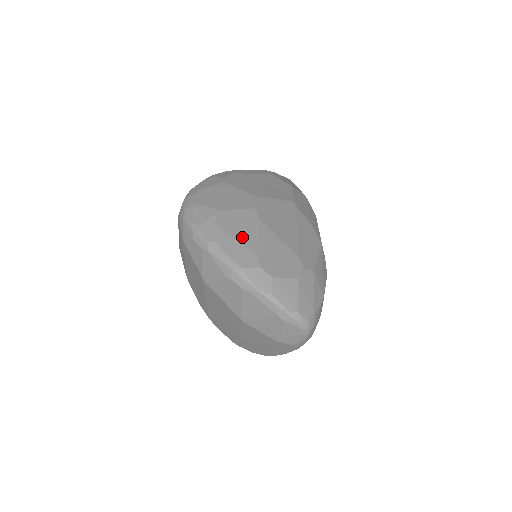
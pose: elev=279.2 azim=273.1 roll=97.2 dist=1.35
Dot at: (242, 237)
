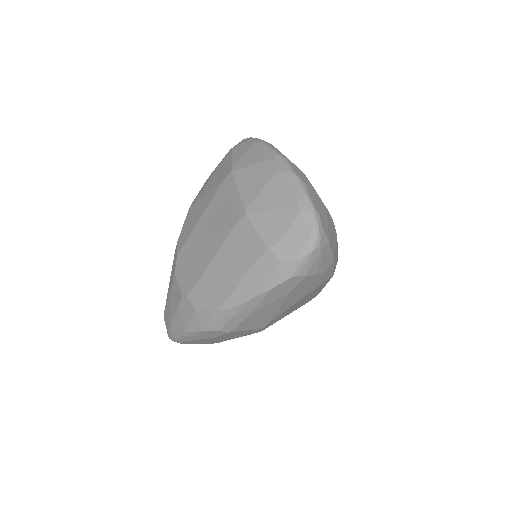
Dot at: occluded
